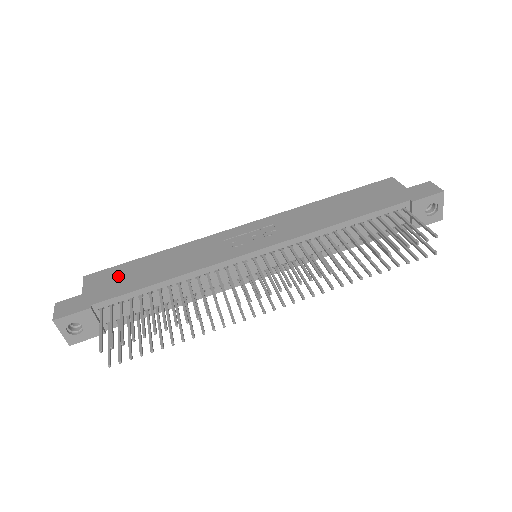
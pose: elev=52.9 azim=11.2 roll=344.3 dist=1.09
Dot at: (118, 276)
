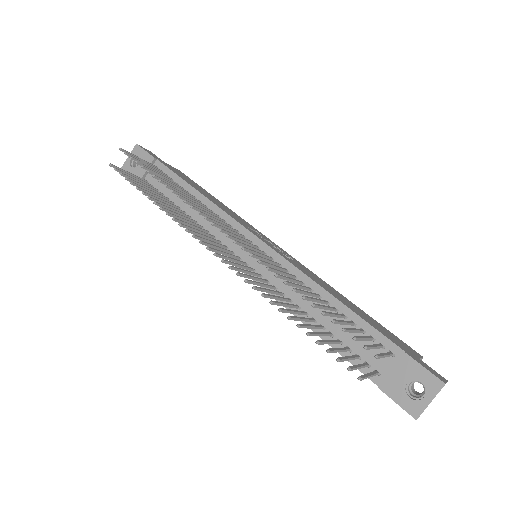
Dot at: (189, 179)
